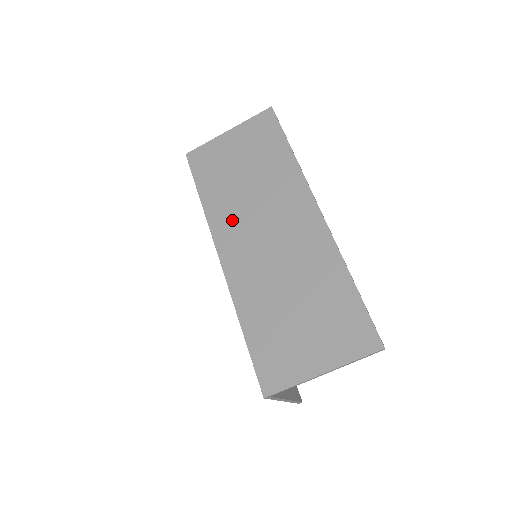
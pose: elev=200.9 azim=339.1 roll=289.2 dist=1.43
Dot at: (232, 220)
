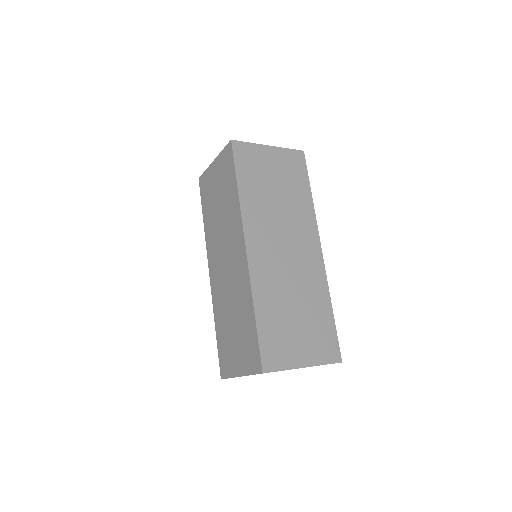
Dot at: (261, 222)
